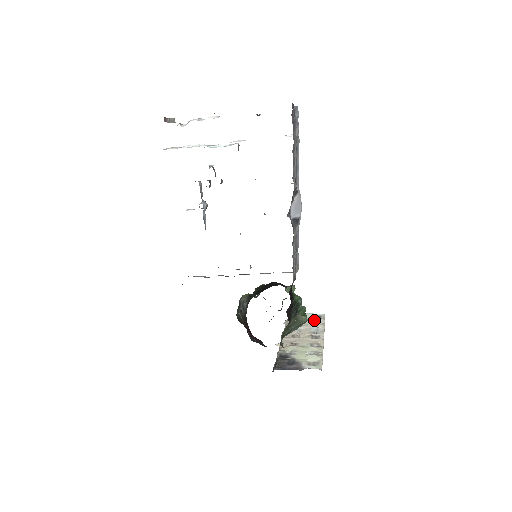
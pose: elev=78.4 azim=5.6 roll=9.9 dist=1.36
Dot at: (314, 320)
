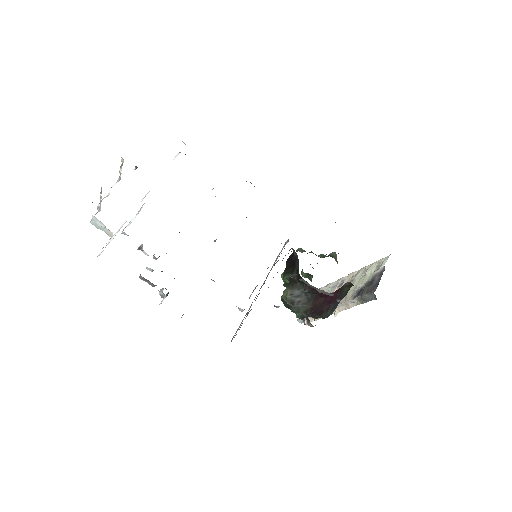
Dot at: occluded
